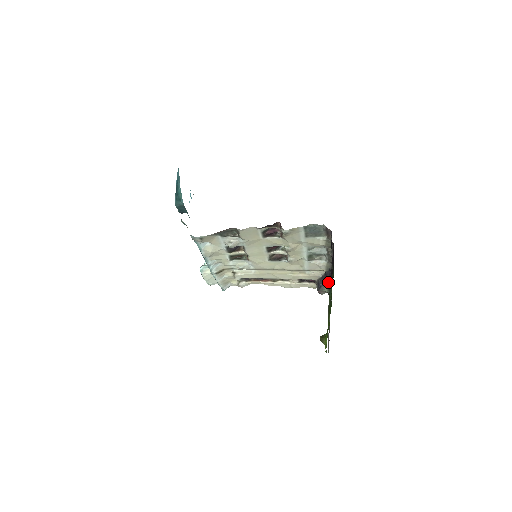
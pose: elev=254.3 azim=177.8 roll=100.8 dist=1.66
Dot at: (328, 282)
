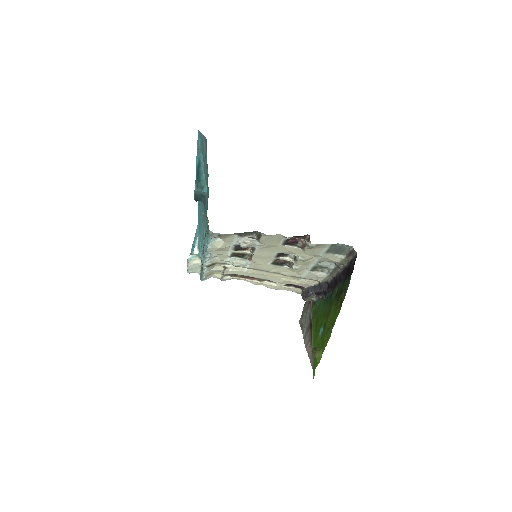
Dot at: (321, 293)
